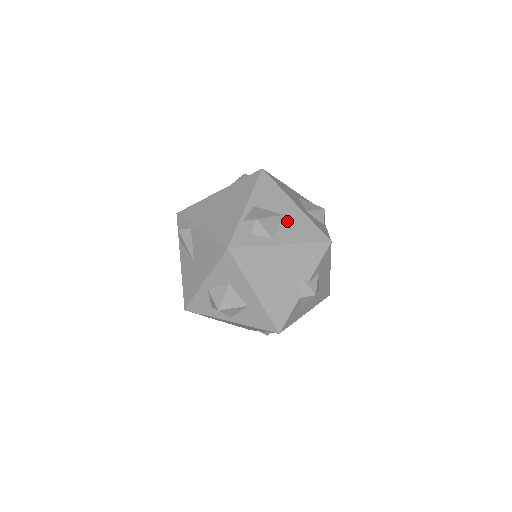
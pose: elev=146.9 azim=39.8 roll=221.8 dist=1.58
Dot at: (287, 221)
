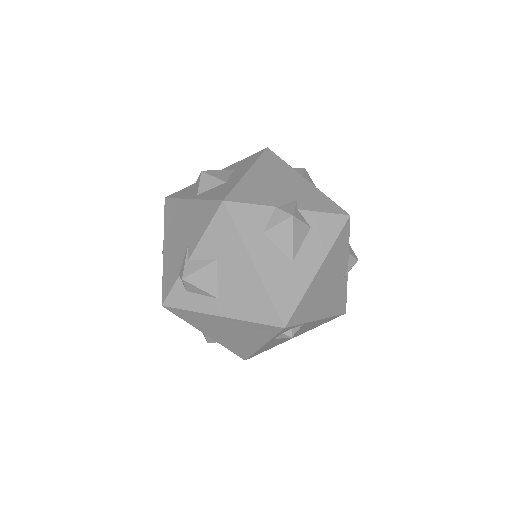
Dot at: occluded
